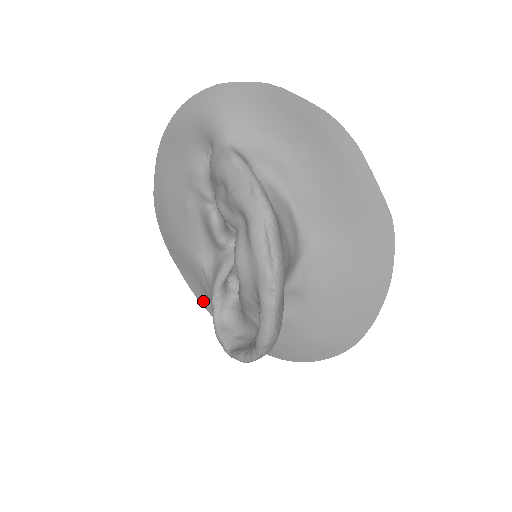
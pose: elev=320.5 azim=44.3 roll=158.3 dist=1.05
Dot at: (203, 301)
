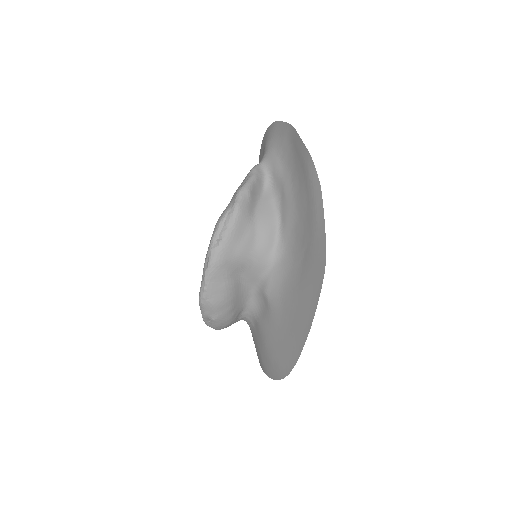
Dot at: occluded
